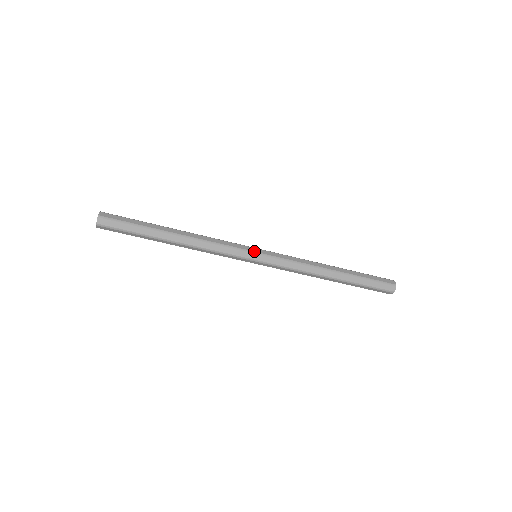
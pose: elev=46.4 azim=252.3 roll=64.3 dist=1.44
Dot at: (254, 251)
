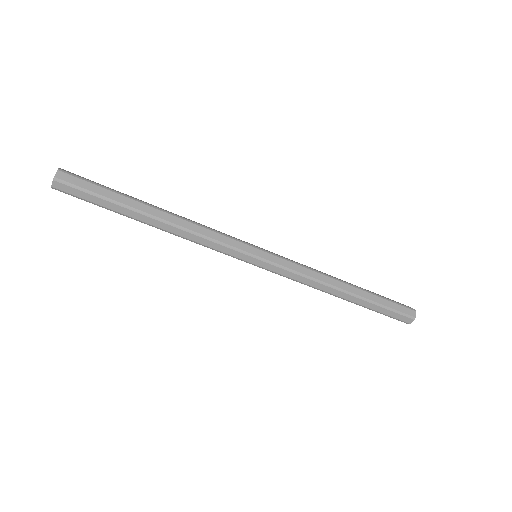
Dot at: (255, 246)
